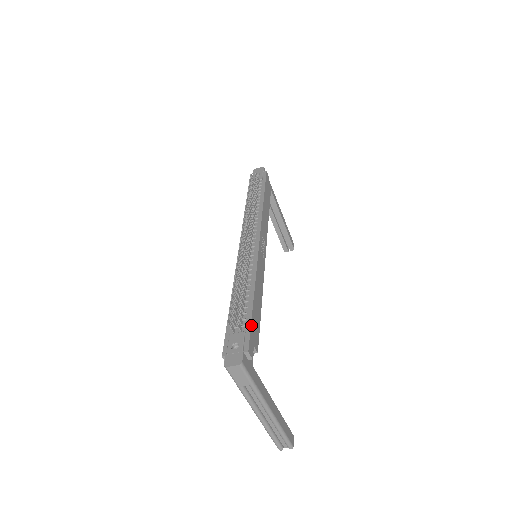
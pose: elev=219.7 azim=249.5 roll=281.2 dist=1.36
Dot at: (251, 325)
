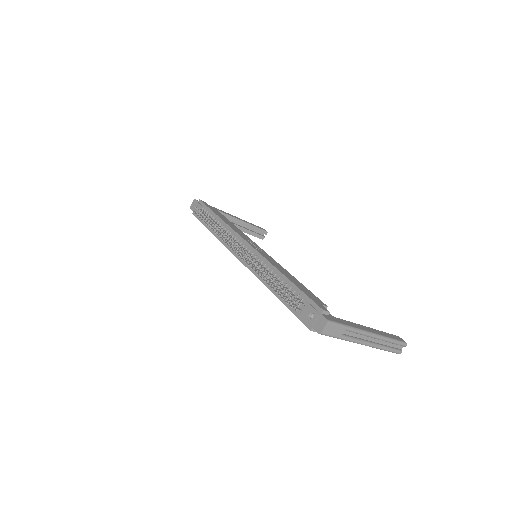
Dot at: (306, 295)
